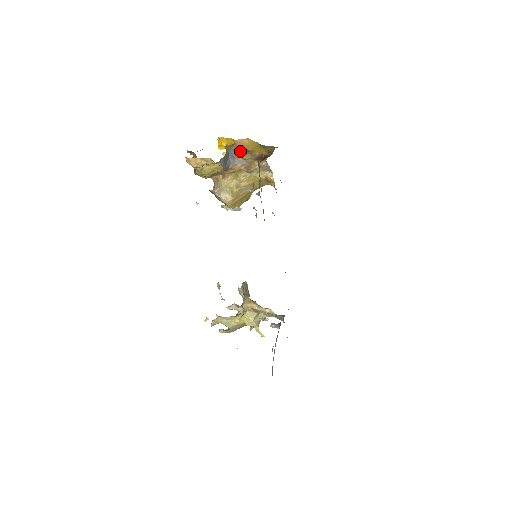
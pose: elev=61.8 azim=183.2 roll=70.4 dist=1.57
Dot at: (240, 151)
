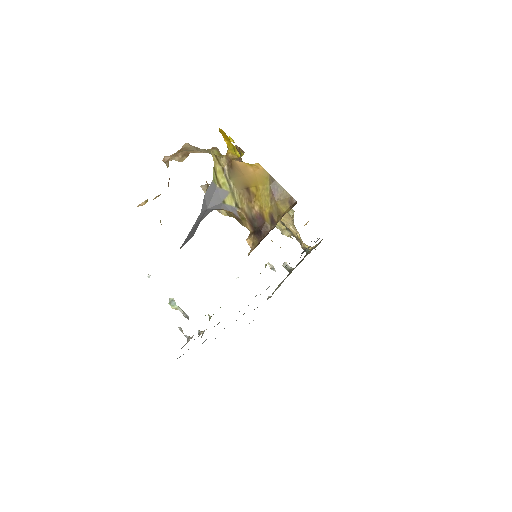
Dot at: (236, 184)
